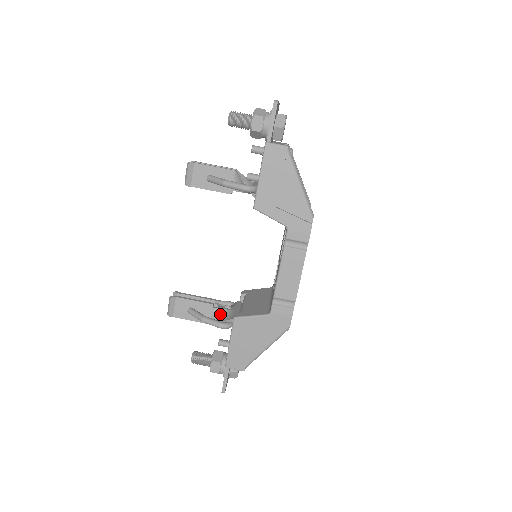
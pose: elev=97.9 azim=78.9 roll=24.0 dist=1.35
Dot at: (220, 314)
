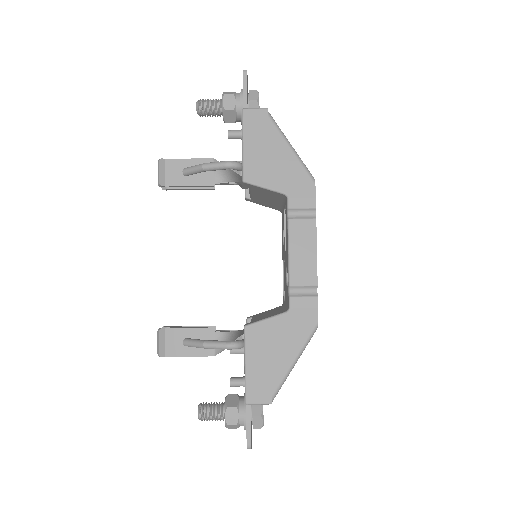
Dot at: (225, 338)
